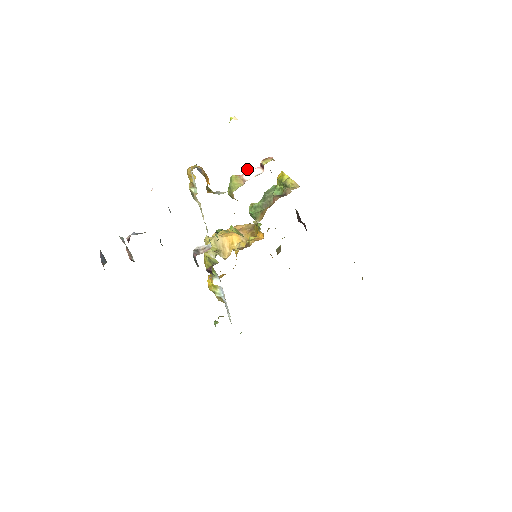
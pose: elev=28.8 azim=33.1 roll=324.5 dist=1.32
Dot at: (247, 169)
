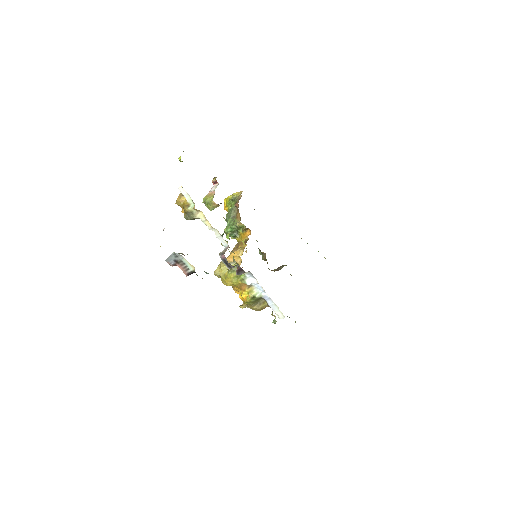
Dot at: occluded
